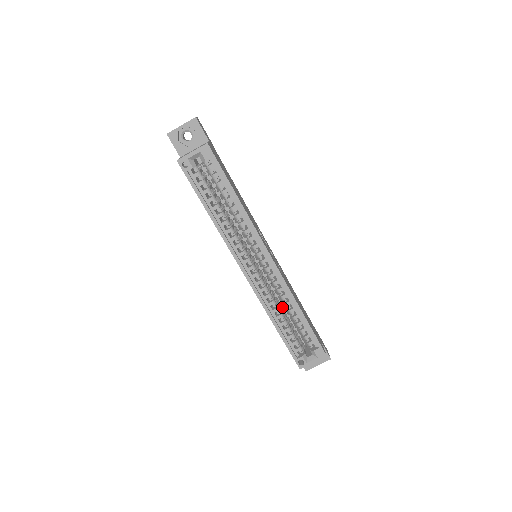
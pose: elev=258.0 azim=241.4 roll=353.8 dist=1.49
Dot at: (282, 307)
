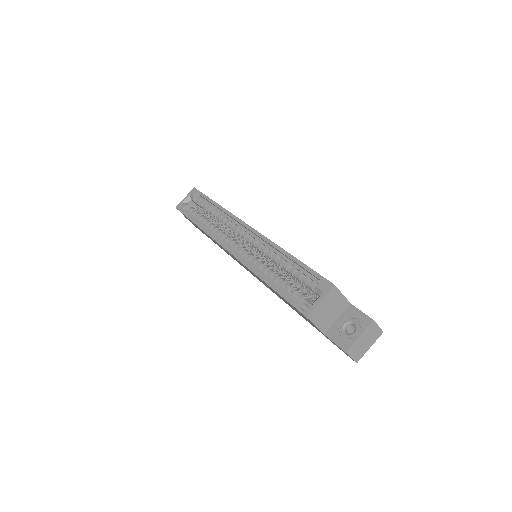
Dot at: (278, 272)
